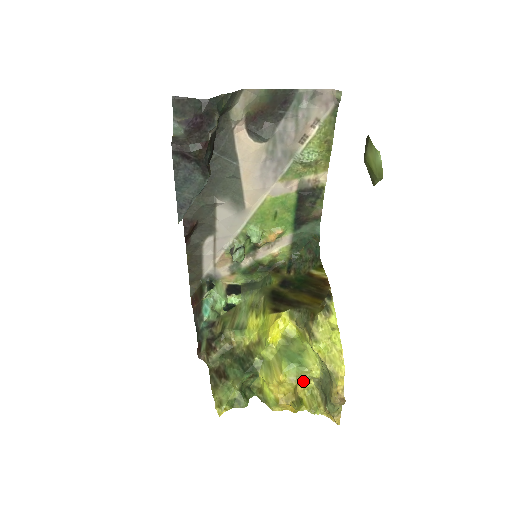
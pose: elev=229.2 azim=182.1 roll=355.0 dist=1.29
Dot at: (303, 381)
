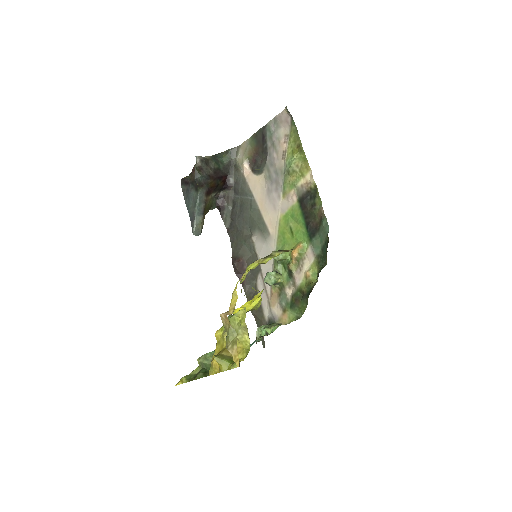
Dot at: occluded
